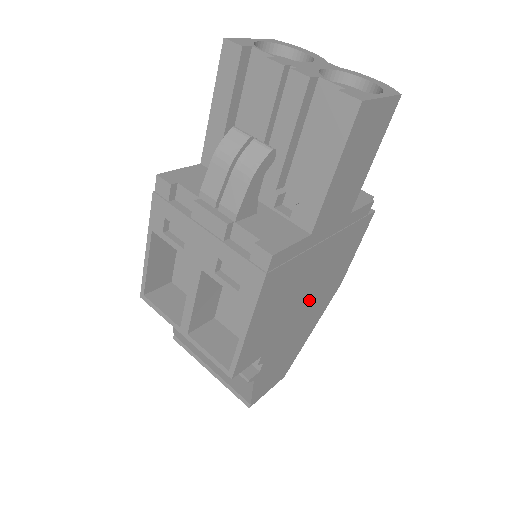
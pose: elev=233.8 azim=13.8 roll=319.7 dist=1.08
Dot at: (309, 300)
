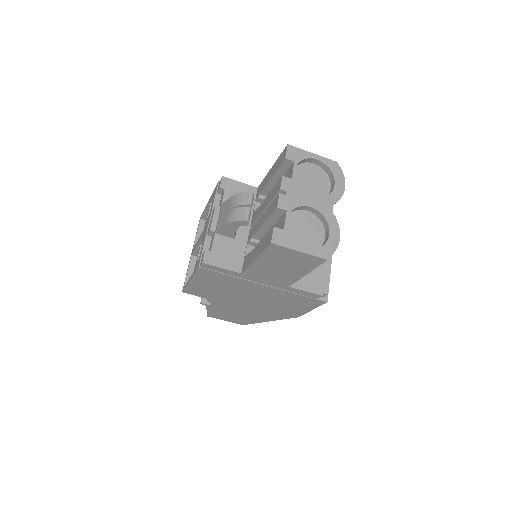
Dot at: (256, 303)
